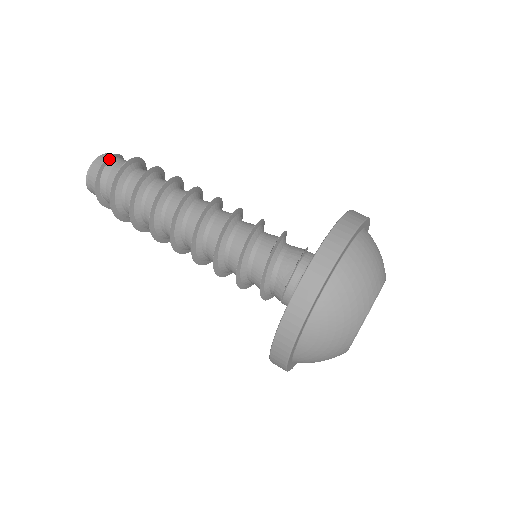
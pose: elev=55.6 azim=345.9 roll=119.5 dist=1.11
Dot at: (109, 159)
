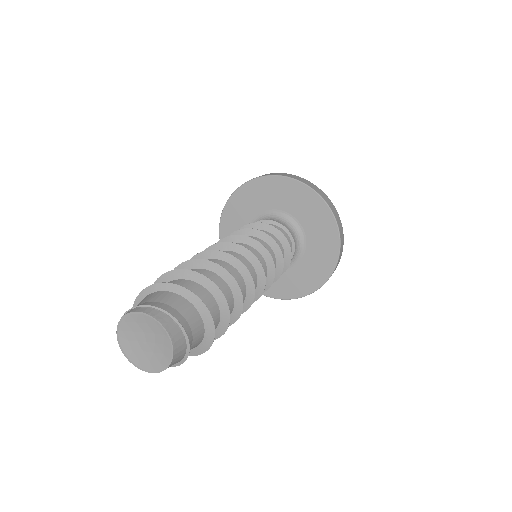
Dot at: (187, 346)
